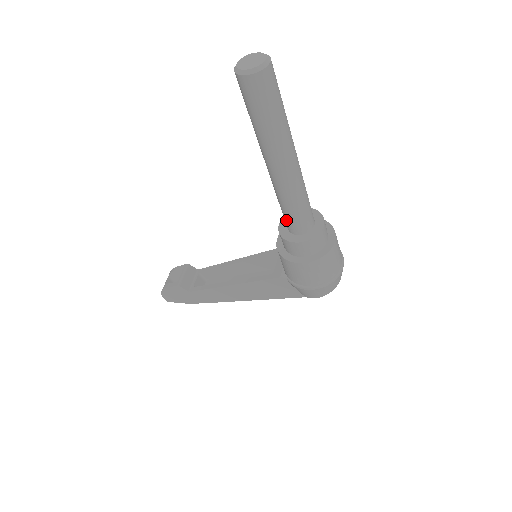
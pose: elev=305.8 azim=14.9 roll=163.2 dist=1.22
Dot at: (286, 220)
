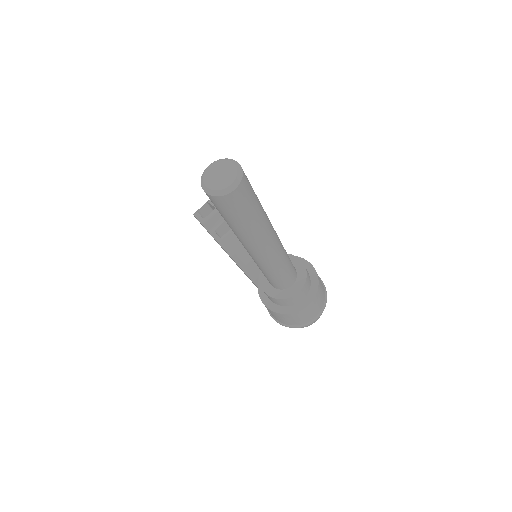
Dot at: occluded
